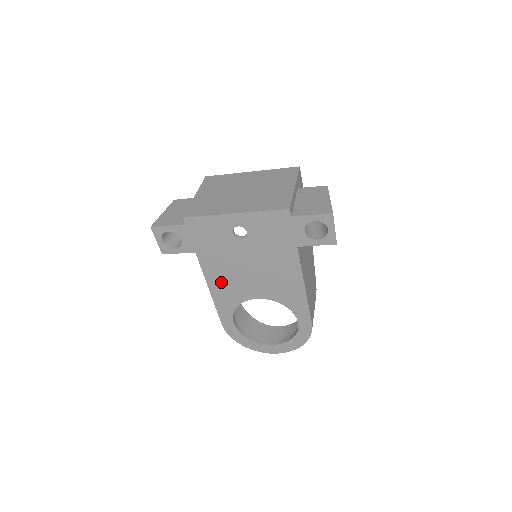
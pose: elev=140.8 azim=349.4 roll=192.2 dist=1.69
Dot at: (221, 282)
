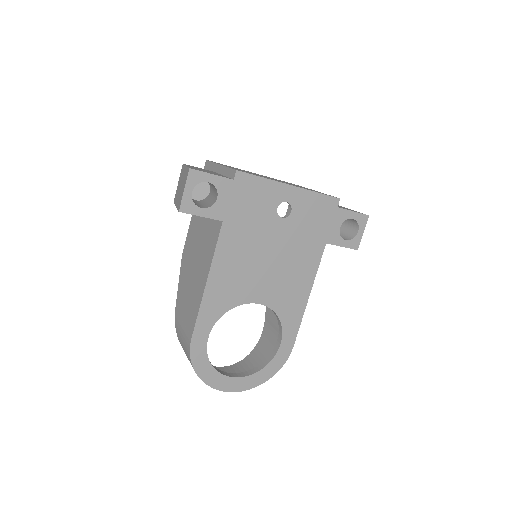
Dot at: (228, 271)
